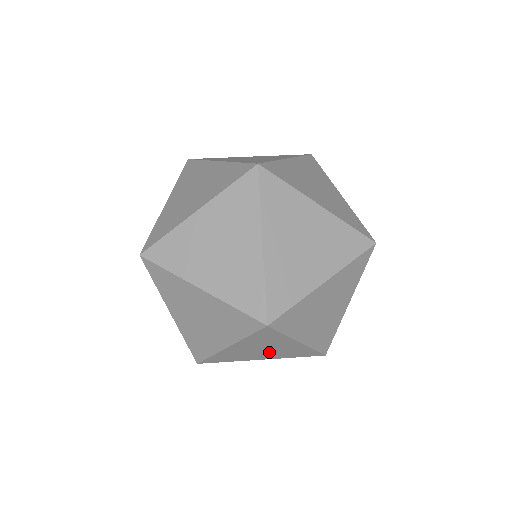
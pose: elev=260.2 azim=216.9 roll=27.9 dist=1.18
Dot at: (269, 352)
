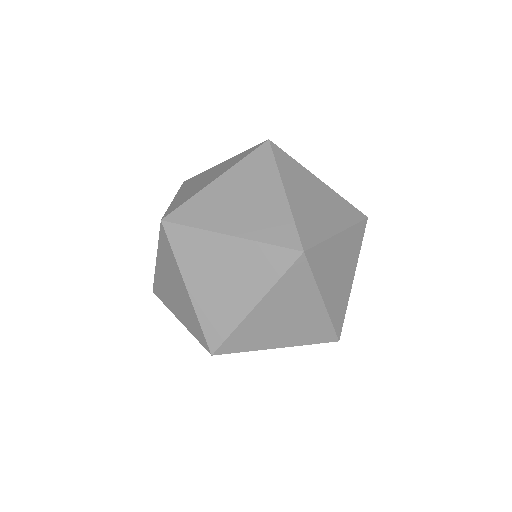
Dot at: (290, 326)
